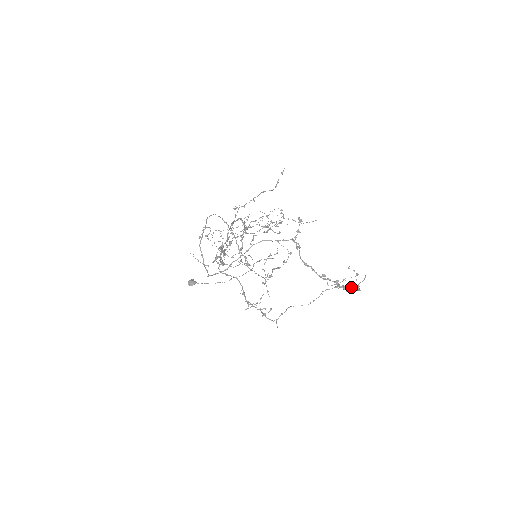
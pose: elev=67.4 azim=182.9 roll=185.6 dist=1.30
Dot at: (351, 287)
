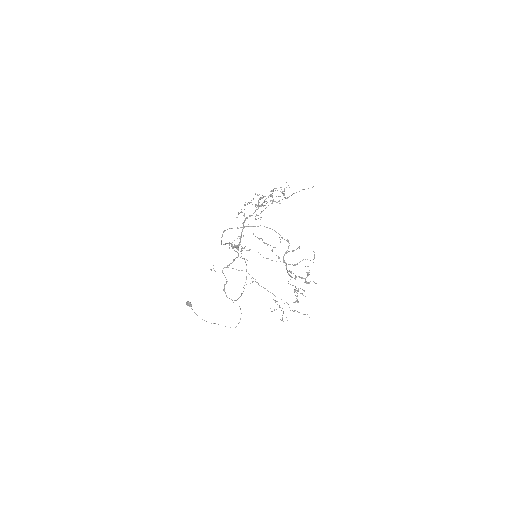
Dot at: (305, 266)
